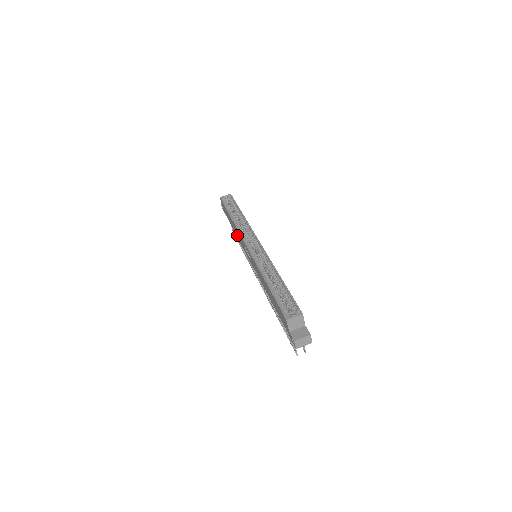
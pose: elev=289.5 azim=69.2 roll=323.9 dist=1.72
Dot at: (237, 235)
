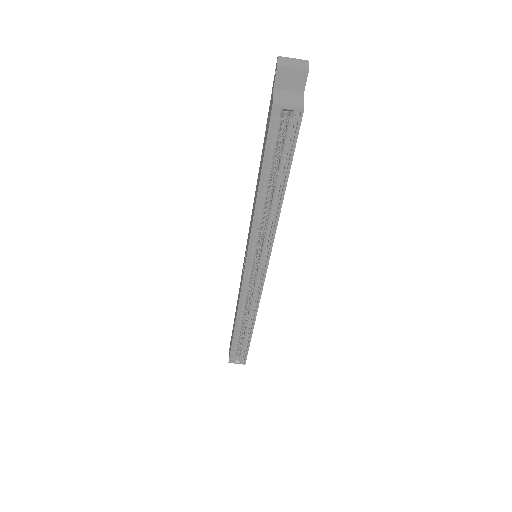
Dot at: (254, 201)
